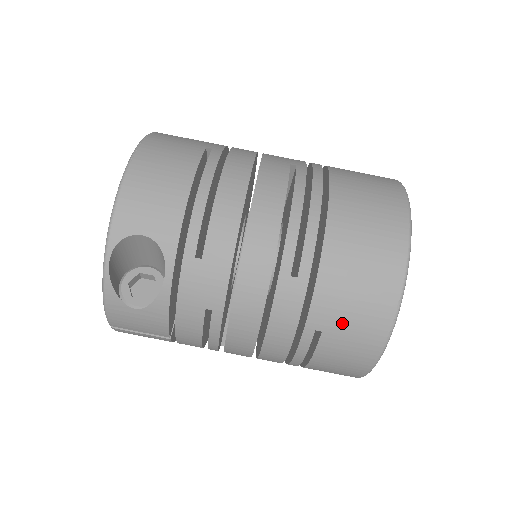
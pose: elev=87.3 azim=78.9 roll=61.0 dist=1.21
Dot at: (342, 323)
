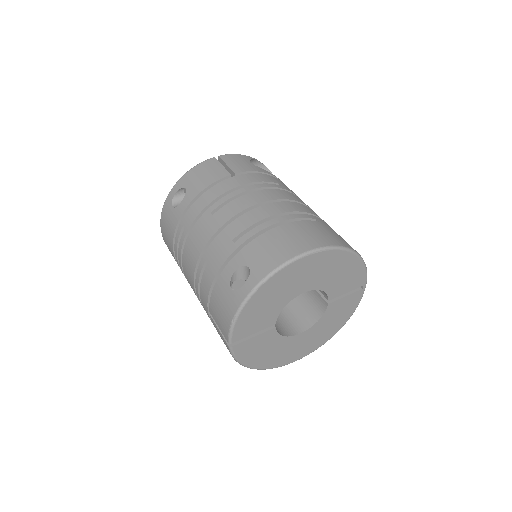
Dot at: (331, 230)
